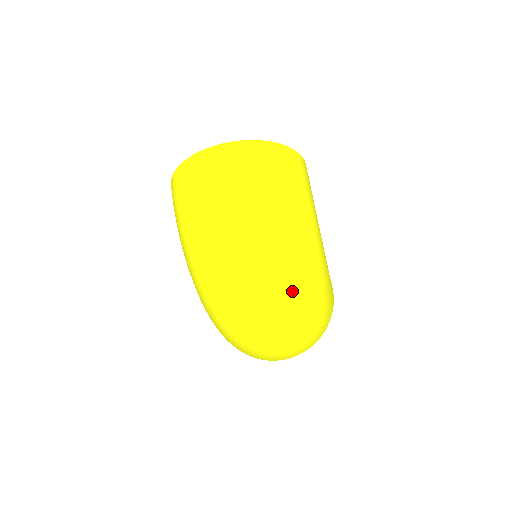
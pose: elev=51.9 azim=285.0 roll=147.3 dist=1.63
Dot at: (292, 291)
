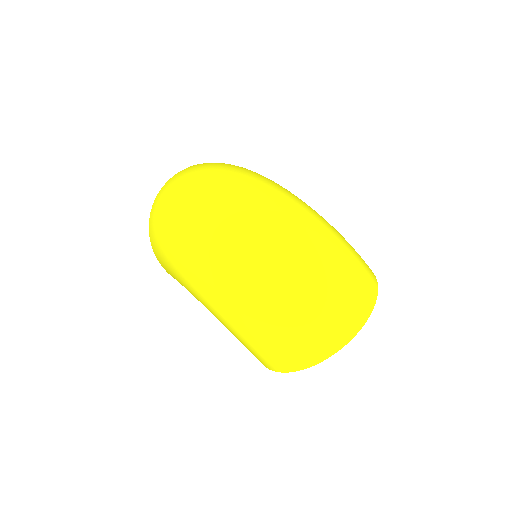
Dot at: (286, 210)
